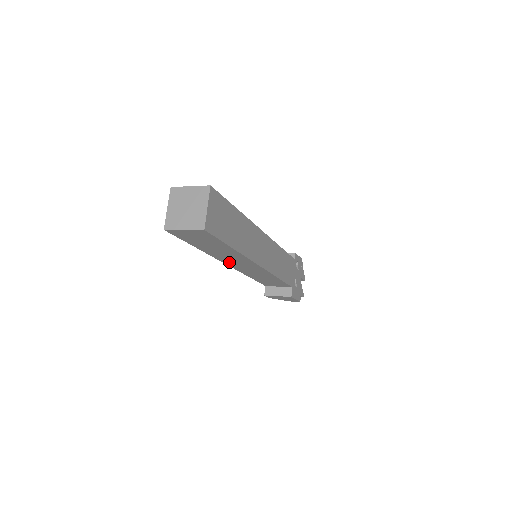
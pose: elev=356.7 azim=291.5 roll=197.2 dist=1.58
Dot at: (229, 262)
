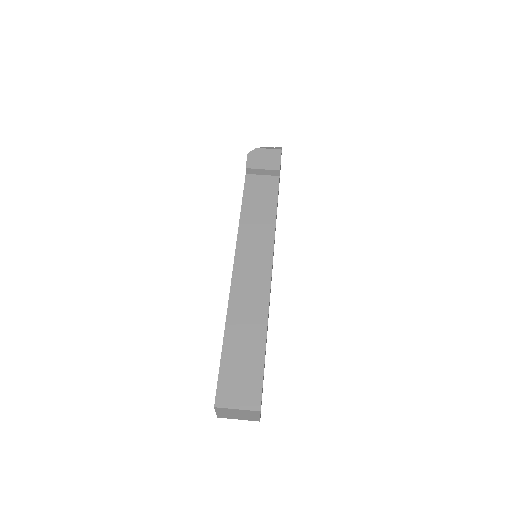
Dot at: occluded
